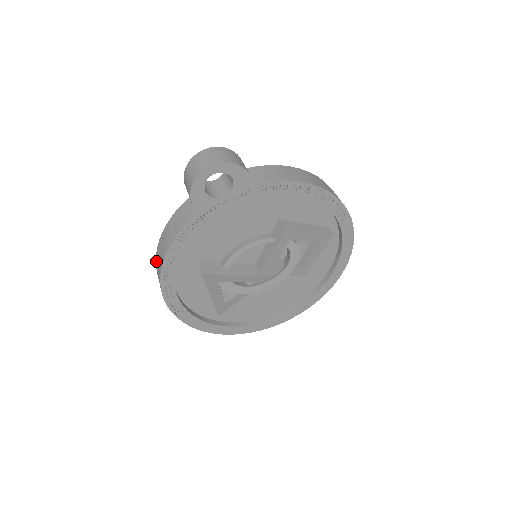
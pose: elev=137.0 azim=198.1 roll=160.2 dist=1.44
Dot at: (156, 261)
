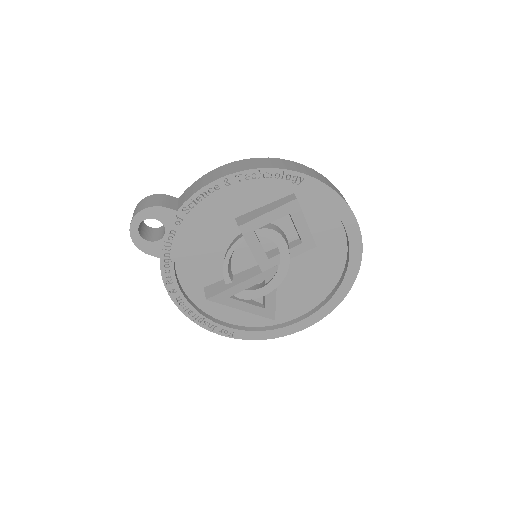
Dot at: occluded
